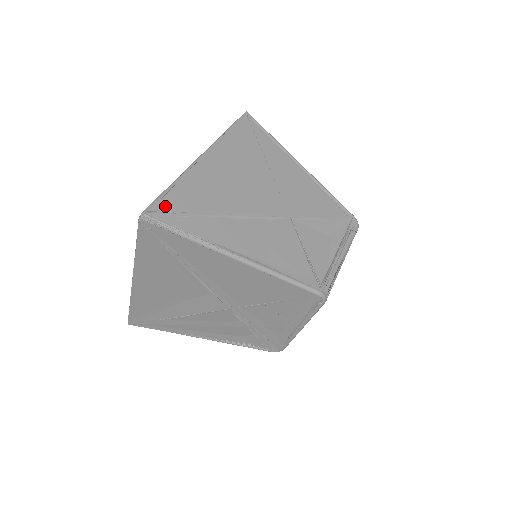
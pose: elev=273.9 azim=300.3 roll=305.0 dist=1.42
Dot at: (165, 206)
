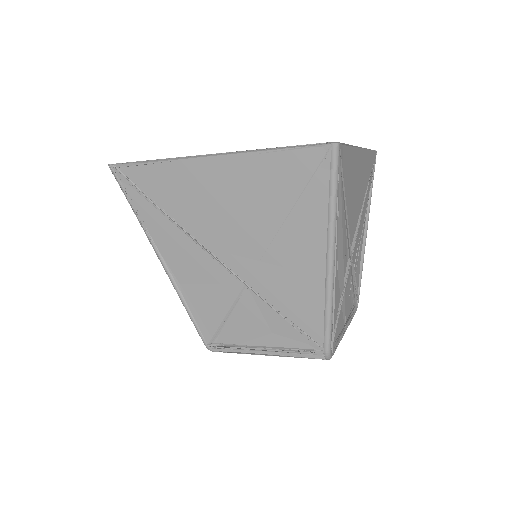
Dot at: (133, 174)
